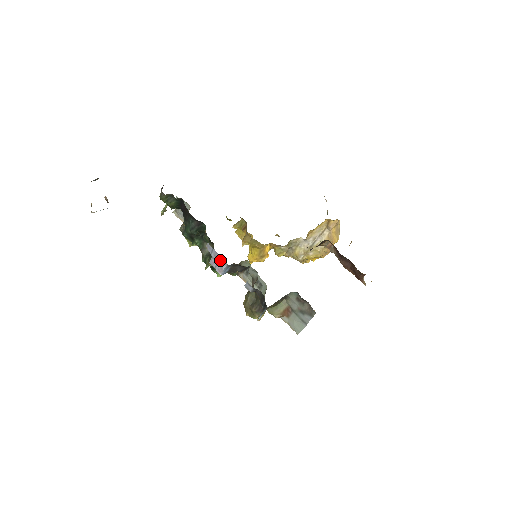
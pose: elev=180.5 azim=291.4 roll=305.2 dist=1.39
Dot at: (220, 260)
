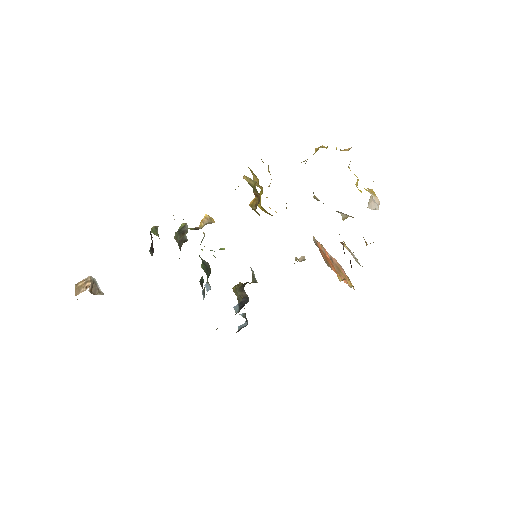
Dot at: occluded
